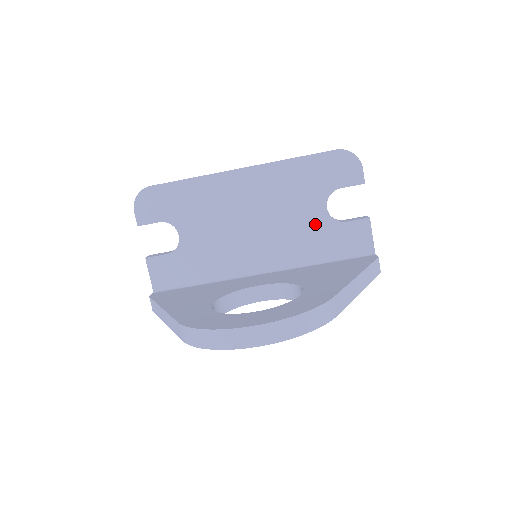
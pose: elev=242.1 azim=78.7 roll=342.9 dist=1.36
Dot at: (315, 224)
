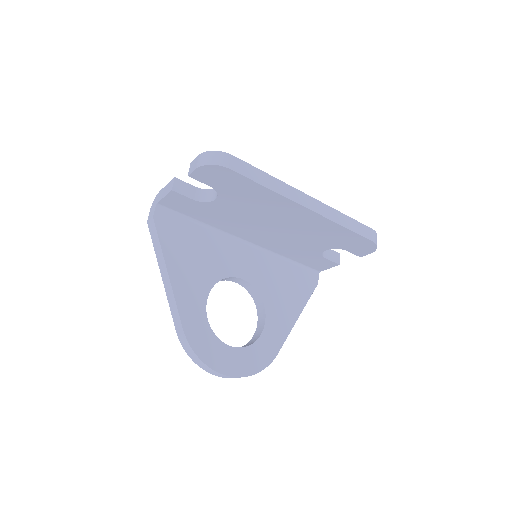
Dot at: (309, 249)
